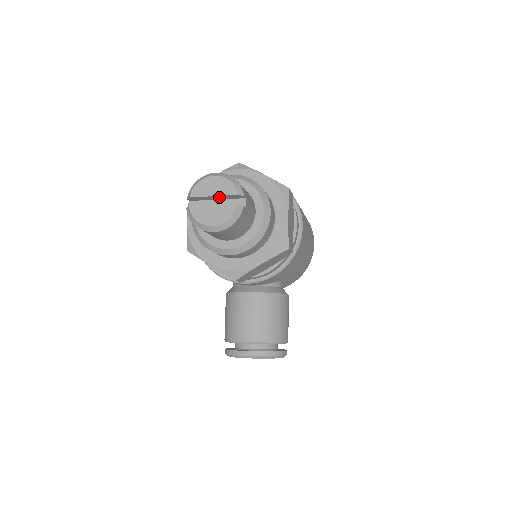
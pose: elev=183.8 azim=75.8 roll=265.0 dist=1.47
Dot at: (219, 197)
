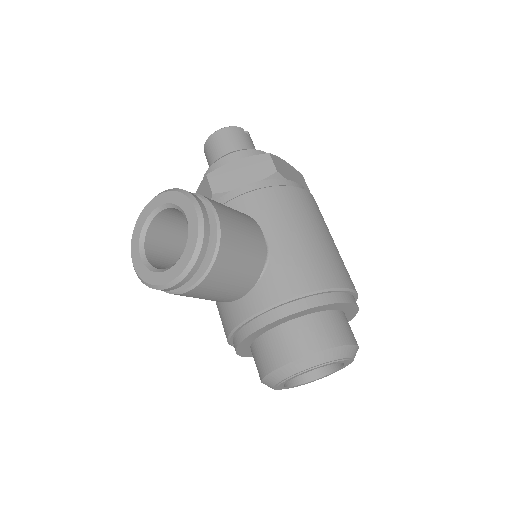
Dot at: occluded
